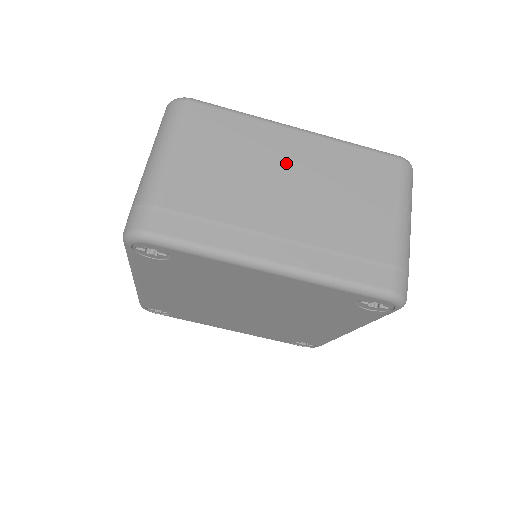
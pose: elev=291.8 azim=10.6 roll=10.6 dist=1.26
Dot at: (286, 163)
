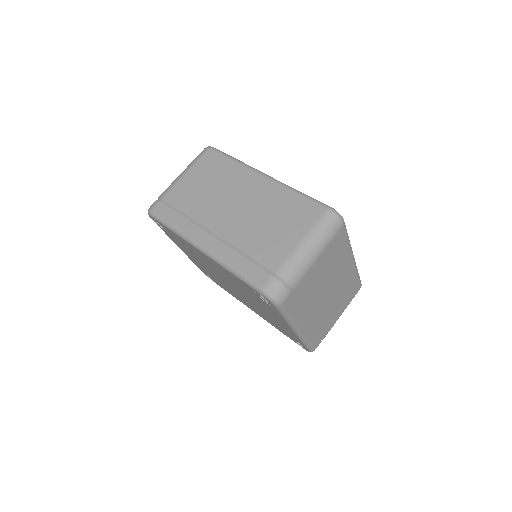
Dot at: (338, 278)
